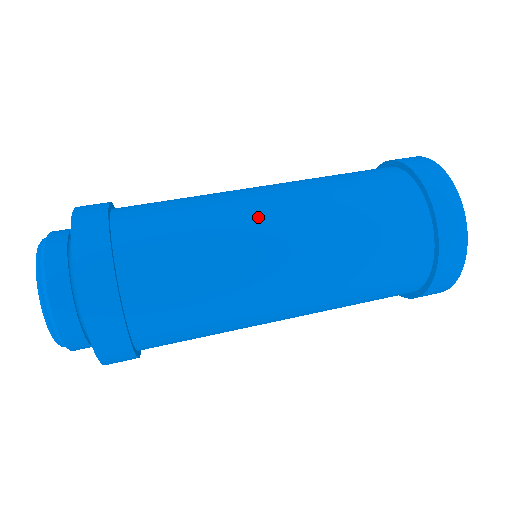
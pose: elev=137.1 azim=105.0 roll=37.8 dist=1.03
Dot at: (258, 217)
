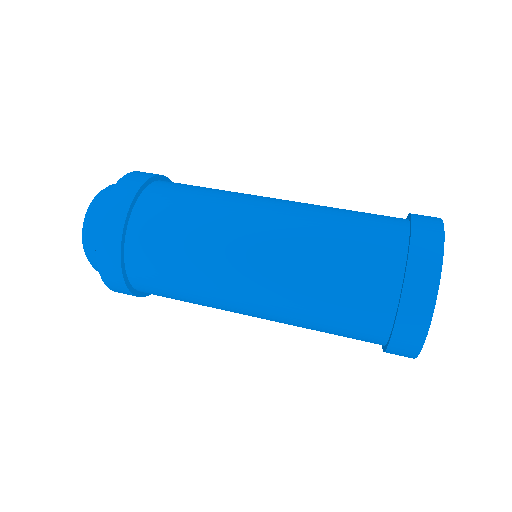
Dot at: (262, 196)
